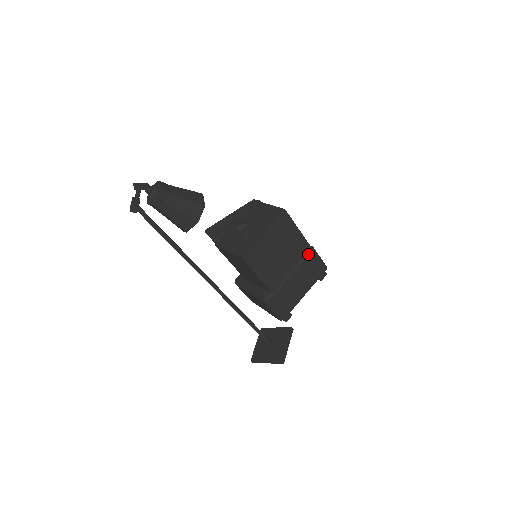
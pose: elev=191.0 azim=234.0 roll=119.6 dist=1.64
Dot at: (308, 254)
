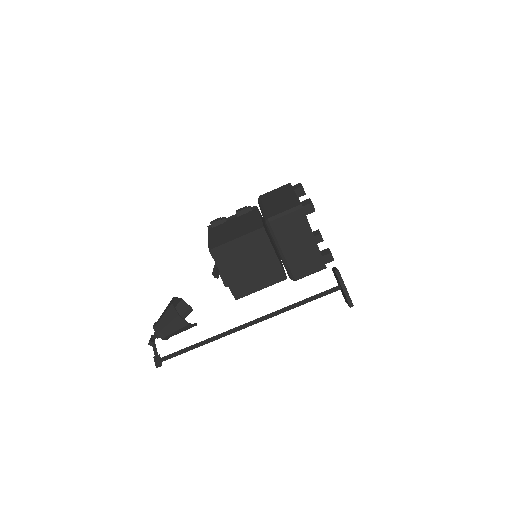
Dot at: (271, 229)
